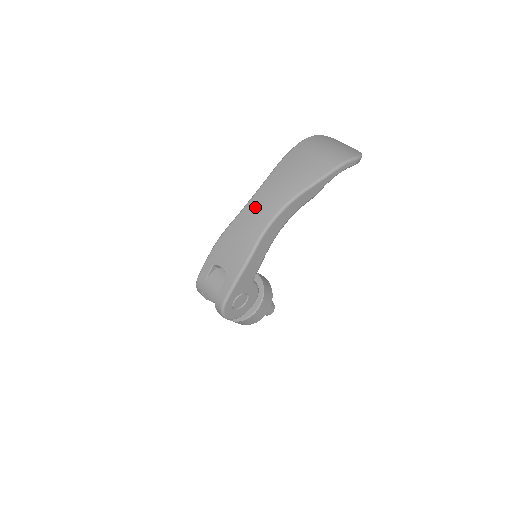
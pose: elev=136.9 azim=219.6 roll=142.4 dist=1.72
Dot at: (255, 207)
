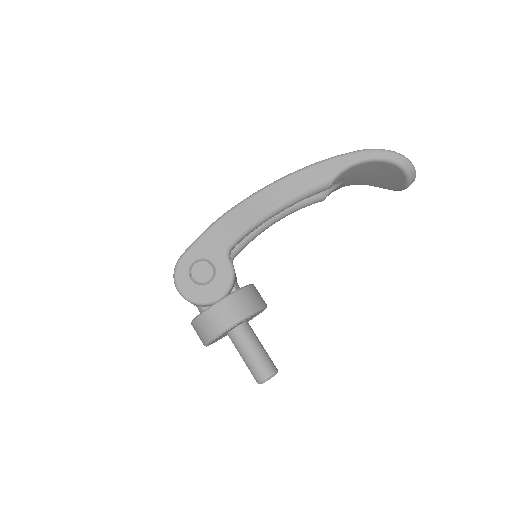
Dot at: occluded
